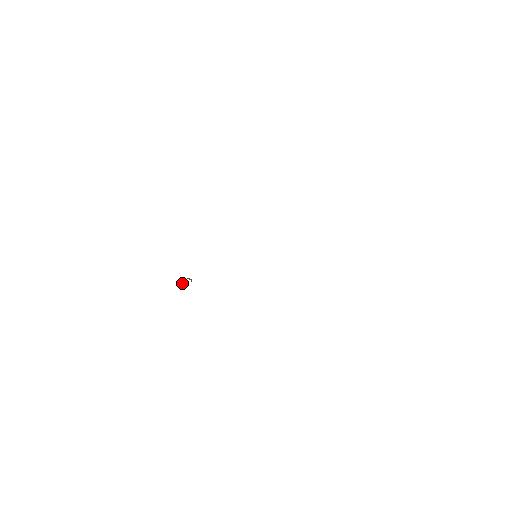
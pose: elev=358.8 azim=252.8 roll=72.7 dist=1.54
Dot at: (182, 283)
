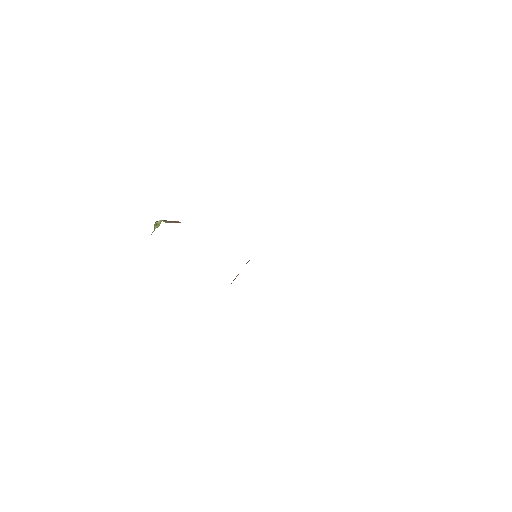
Dot at: (163, 220)
